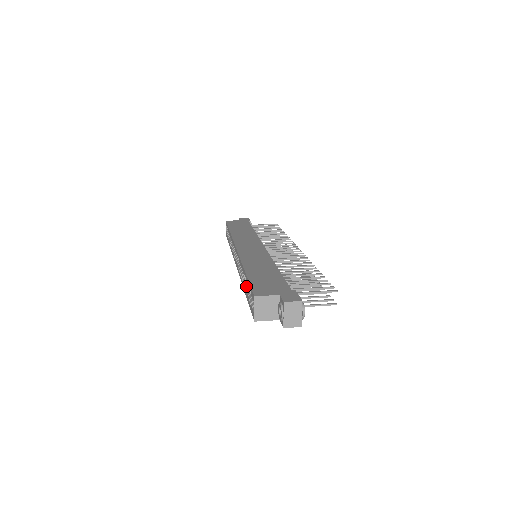
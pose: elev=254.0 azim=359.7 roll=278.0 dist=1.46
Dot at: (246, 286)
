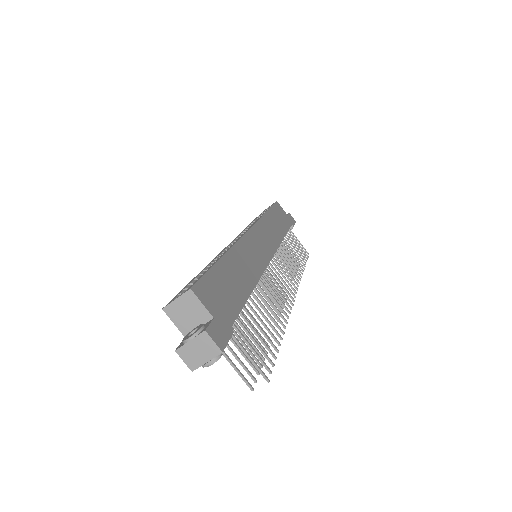
Dot at: (207, 268)
